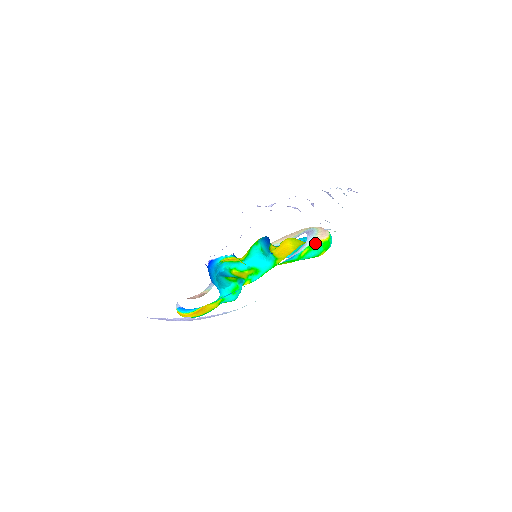
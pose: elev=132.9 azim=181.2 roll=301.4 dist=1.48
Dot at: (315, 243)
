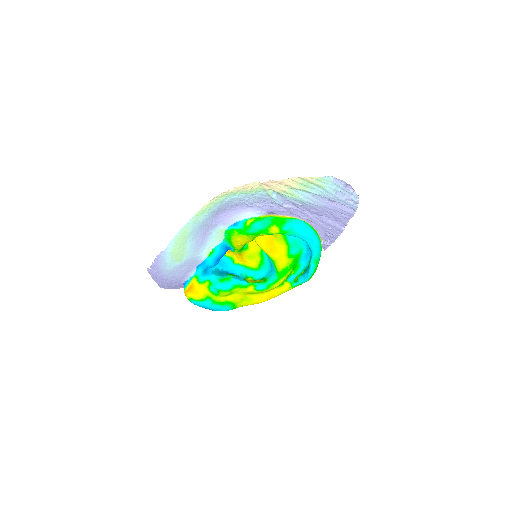
Dot at: (265, 216)
